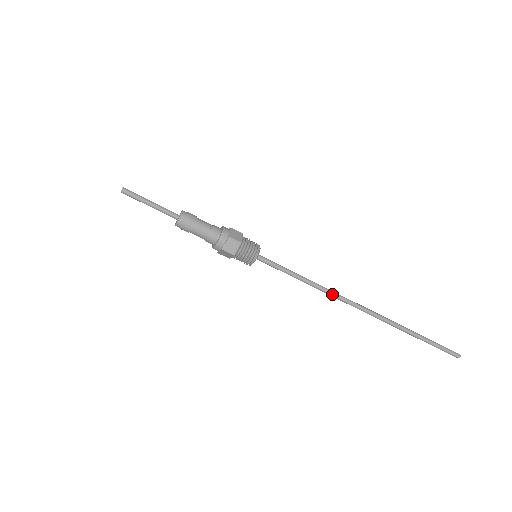
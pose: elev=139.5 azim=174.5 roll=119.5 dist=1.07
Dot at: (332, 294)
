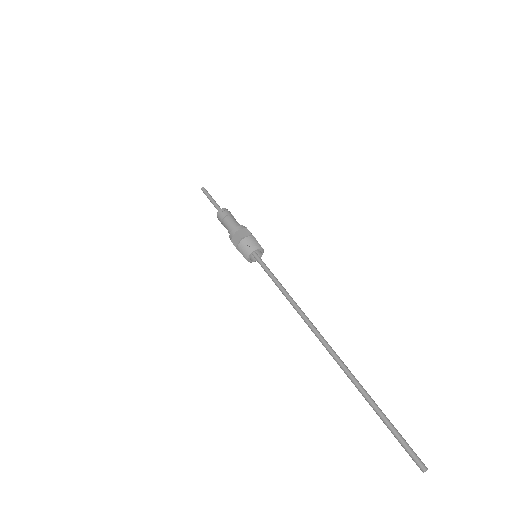
Dot at: (299, 312)
